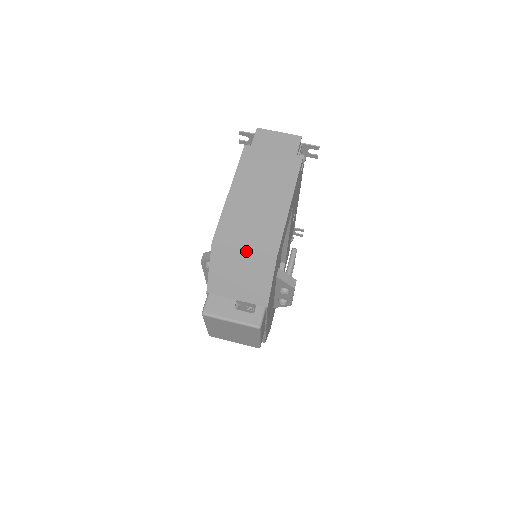
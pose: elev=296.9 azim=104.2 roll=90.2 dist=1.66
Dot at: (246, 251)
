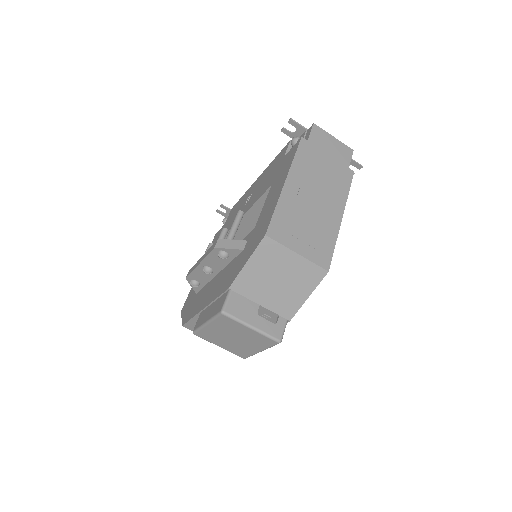
Dot at: (299, 256)
